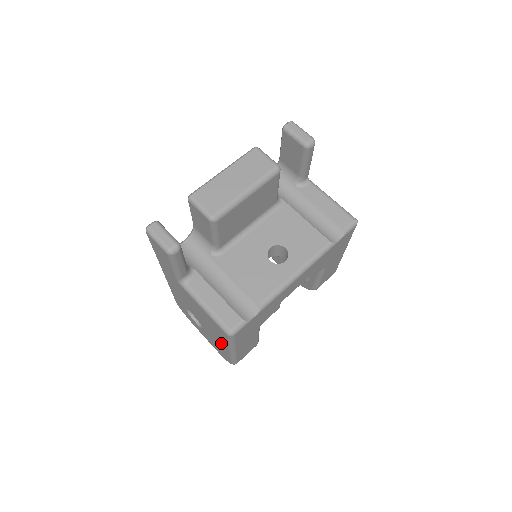
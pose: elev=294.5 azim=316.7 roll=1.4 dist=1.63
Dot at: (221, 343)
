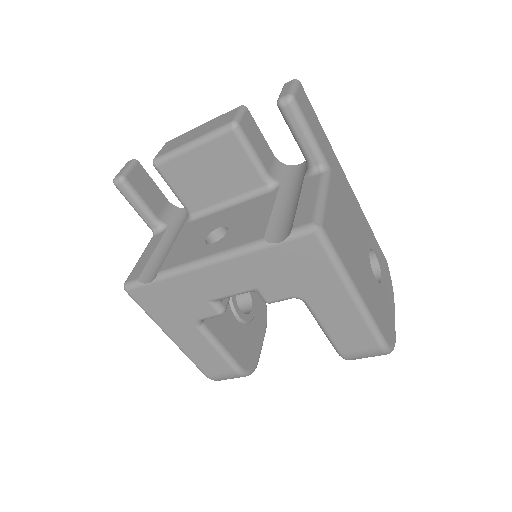
Dot at: occluded
